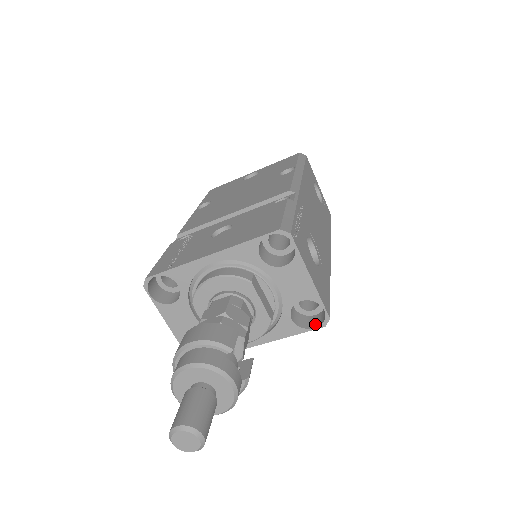
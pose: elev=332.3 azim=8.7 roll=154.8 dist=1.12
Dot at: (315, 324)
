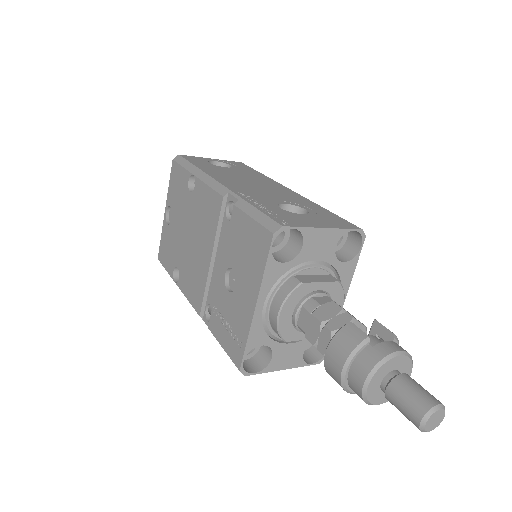
Dot at: (357, 244)
